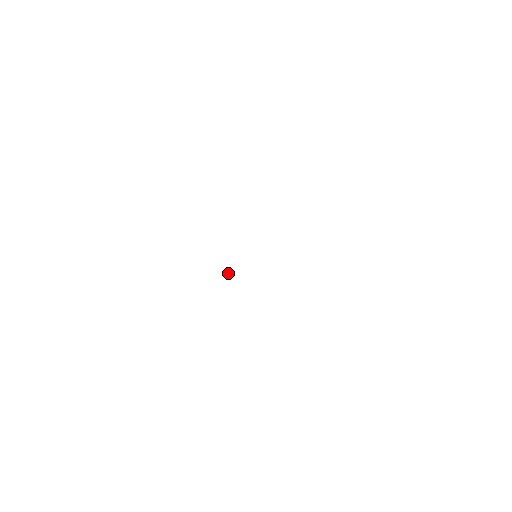
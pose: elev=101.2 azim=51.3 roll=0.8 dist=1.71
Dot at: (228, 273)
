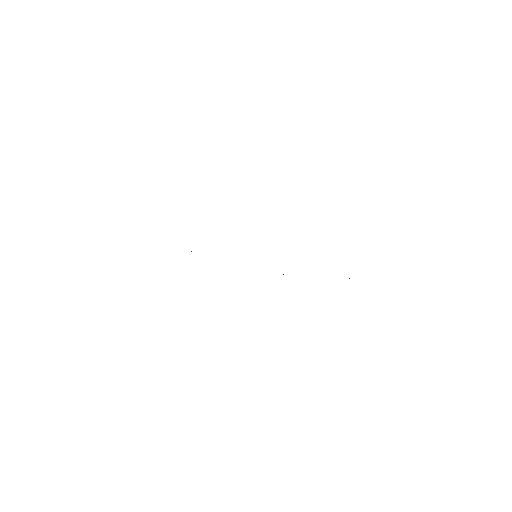
Dot at: occluded
